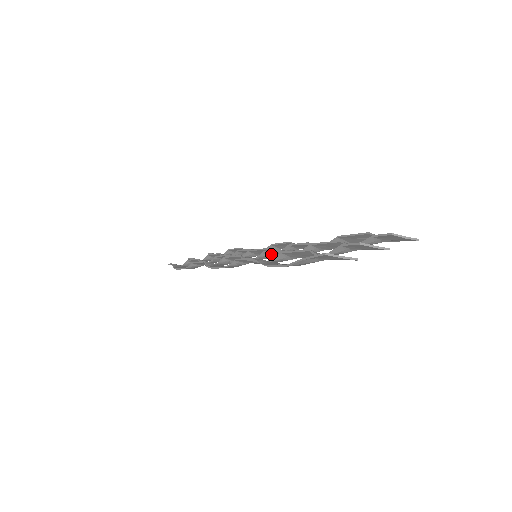
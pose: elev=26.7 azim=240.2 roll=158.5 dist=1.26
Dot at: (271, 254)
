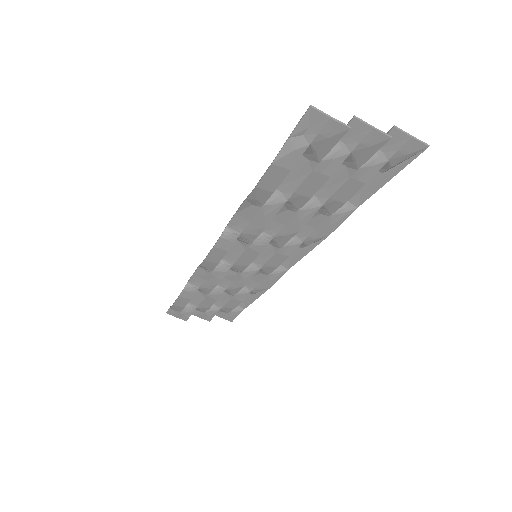
Dot at: (269, 231)
